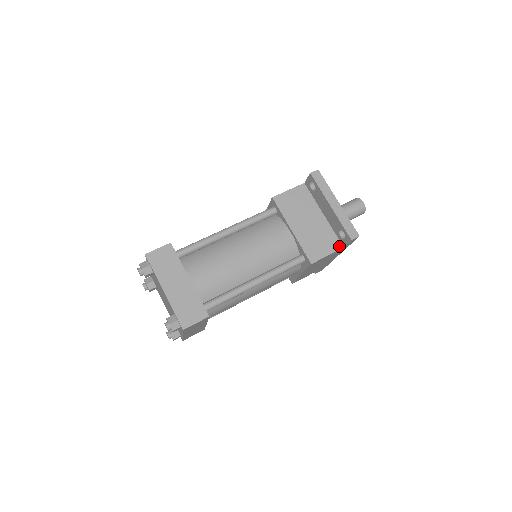
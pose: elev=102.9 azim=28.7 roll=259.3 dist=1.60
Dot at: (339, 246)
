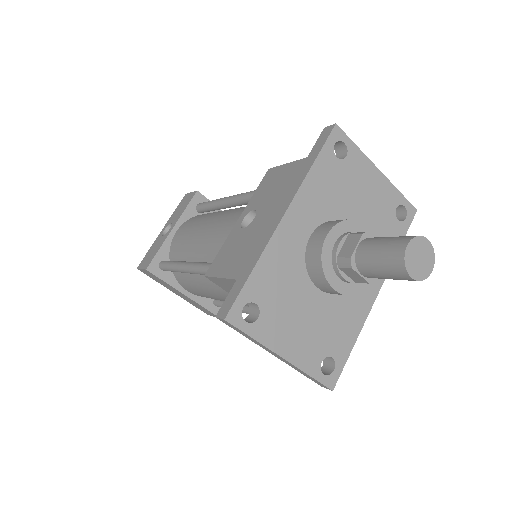
Dot at: occluded
